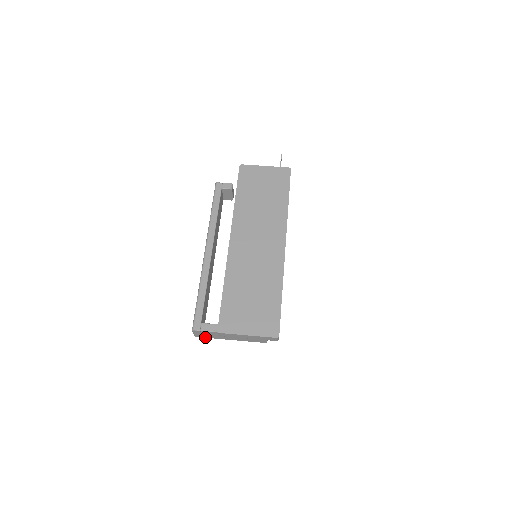
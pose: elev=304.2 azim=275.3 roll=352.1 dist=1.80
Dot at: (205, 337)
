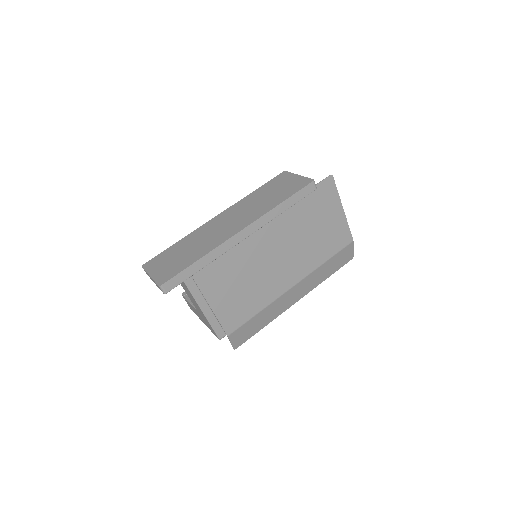
Dot at: (194, 312)
